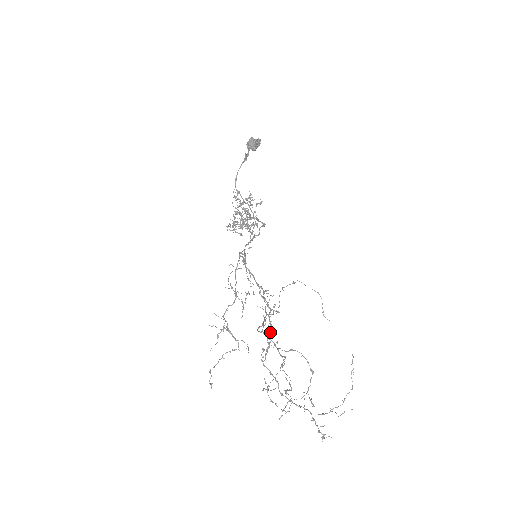
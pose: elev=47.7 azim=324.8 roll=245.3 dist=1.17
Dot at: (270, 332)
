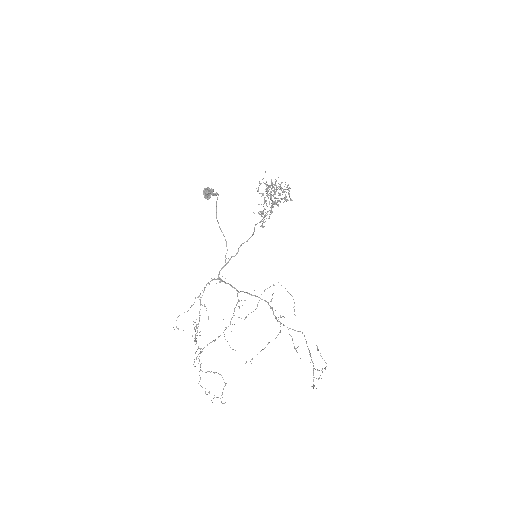
Dot at: (273, 312)
